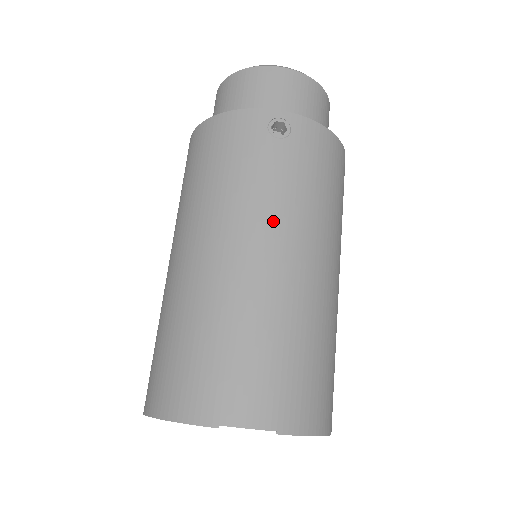
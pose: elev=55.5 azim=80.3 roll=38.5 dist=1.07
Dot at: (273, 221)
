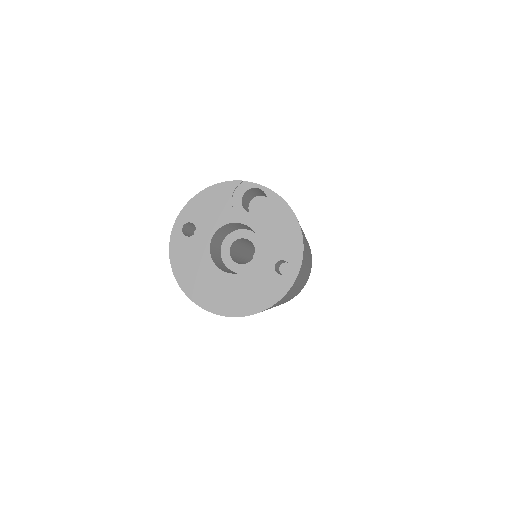
Dot at: occluded
